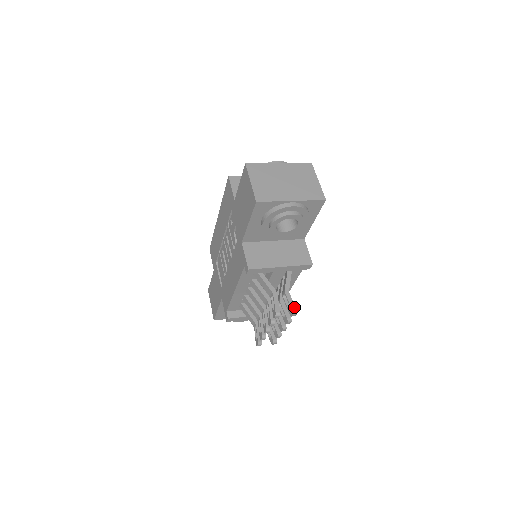
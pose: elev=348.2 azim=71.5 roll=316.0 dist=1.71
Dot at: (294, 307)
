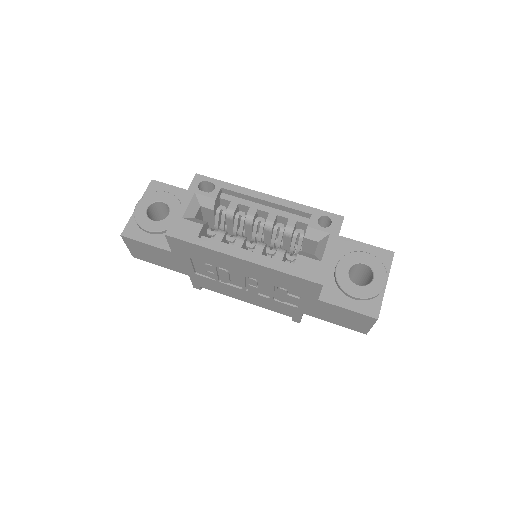
Dot at: occluded
